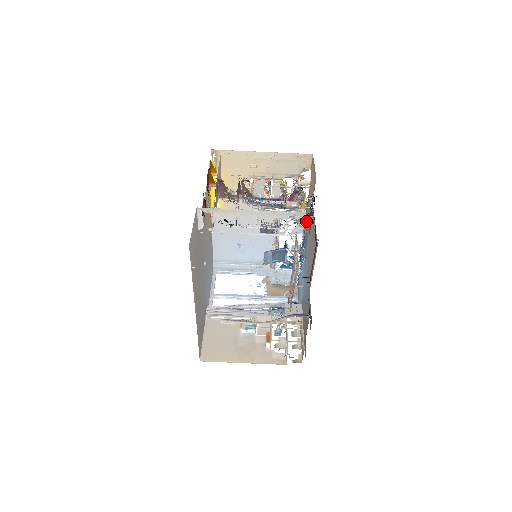
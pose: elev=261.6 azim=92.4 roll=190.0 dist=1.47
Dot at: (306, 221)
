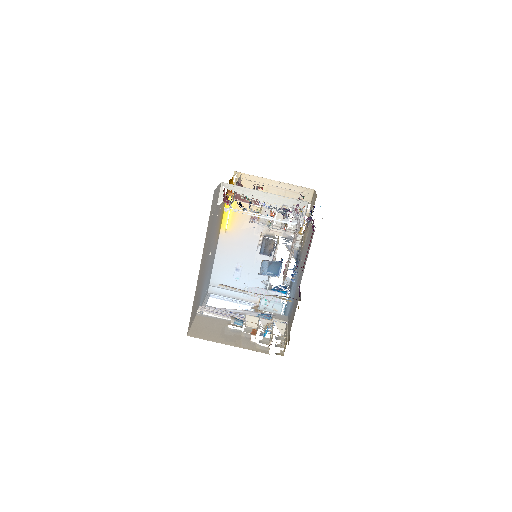
Dot at: (301, 246)
